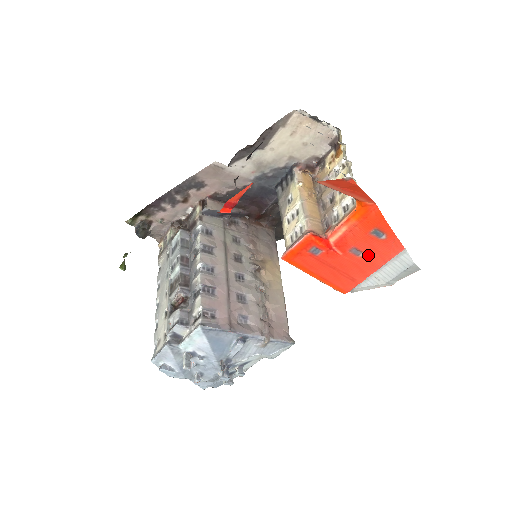
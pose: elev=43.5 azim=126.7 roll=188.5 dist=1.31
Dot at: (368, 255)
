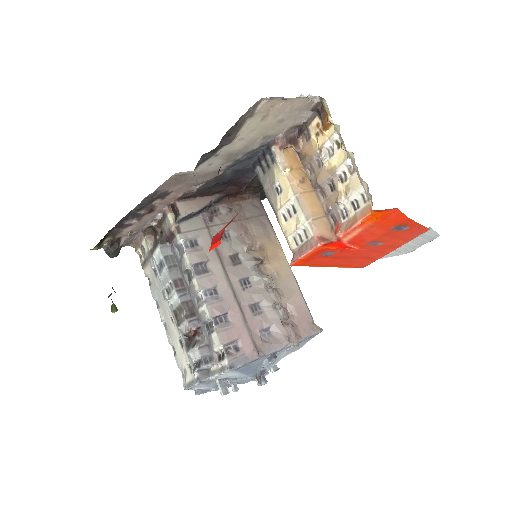
Dot at: (388, 242)
